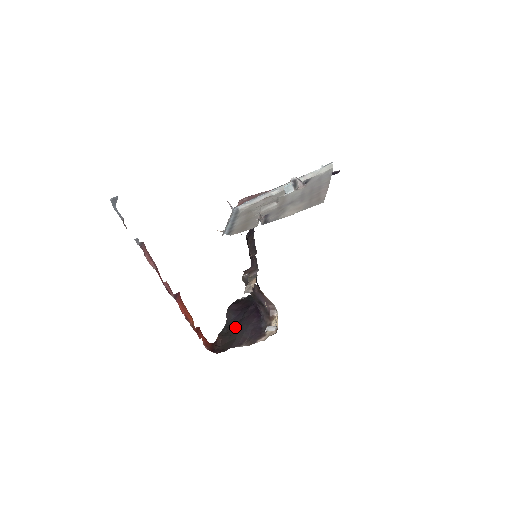
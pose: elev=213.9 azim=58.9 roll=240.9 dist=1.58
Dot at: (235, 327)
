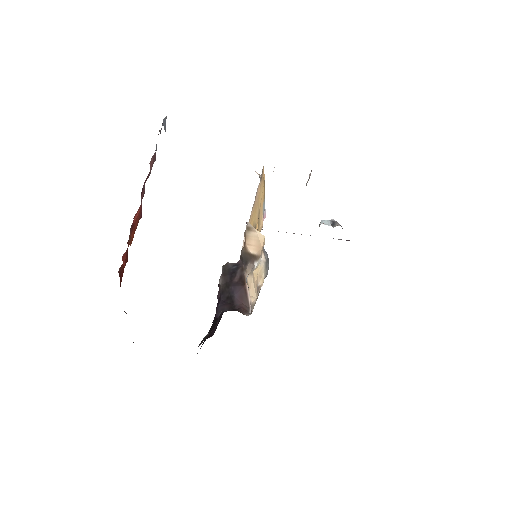
Dot at: occluded
